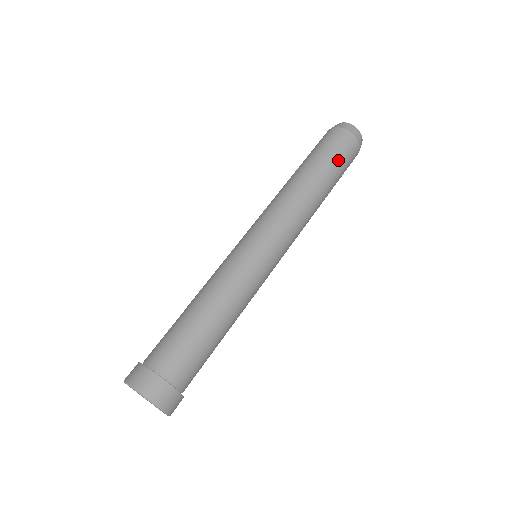
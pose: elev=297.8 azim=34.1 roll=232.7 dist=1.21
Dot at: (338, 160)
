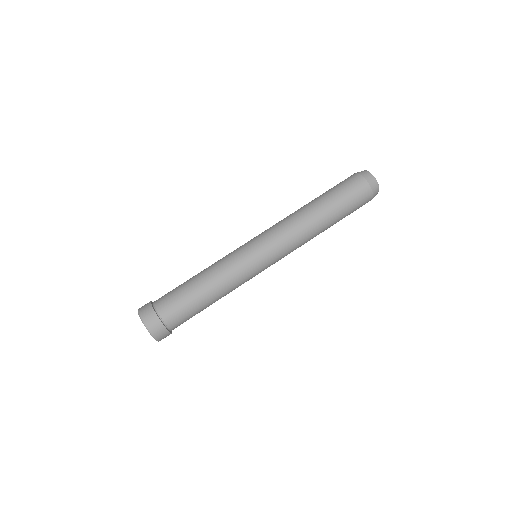
Dot at: (350, 211)
